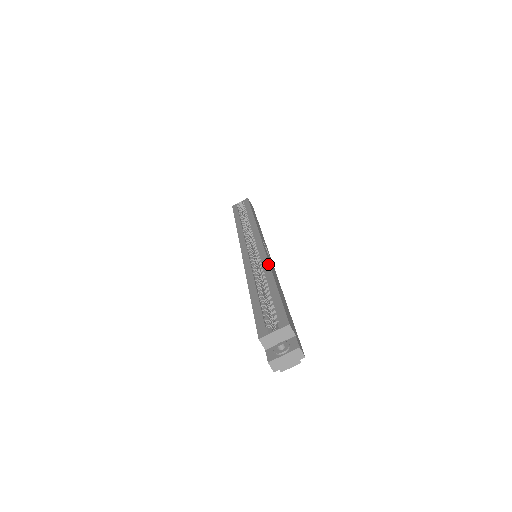
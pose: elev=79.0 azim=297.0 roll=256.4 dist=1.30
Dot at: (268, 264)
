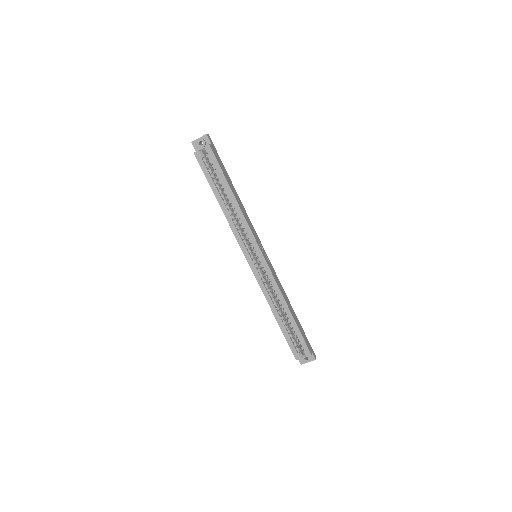
Dot at: (280, 293)
